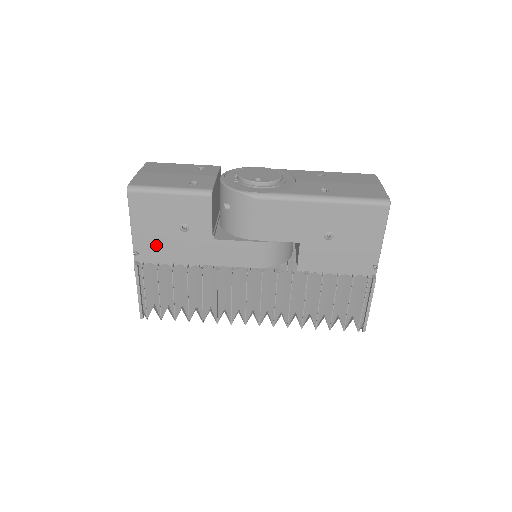
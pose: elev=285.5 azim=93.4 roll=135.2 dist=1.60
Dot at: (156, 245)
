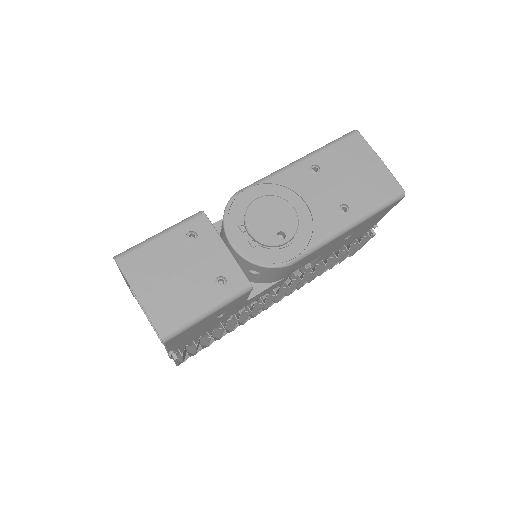
Dot at: (191, 337)
